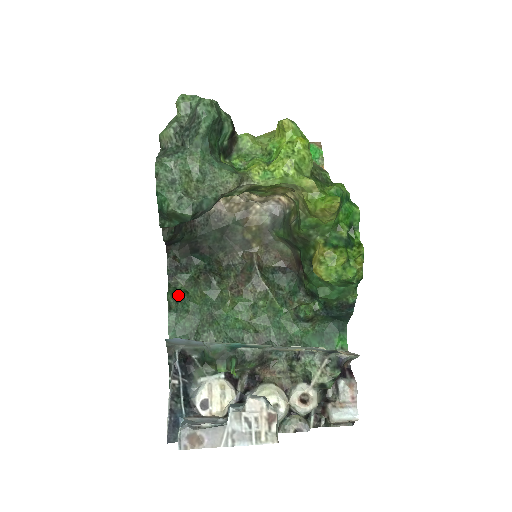
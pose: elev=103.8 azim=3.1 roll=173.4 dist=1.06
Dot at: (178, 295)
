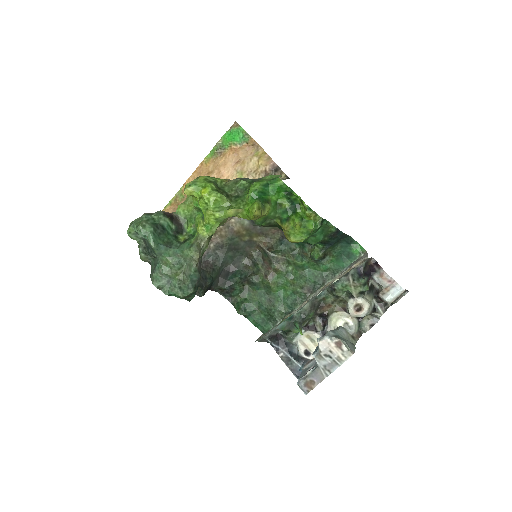
Dot at: (242, 307)
